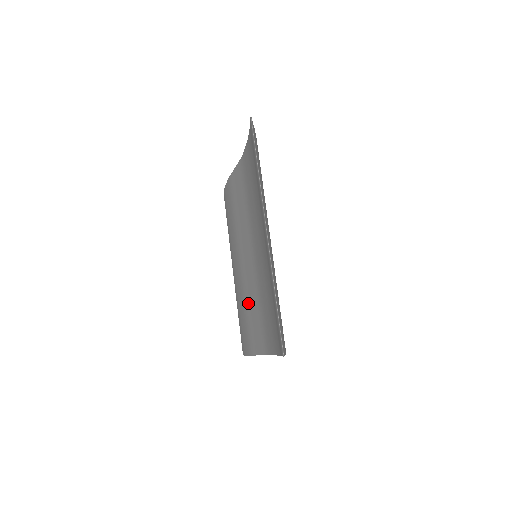
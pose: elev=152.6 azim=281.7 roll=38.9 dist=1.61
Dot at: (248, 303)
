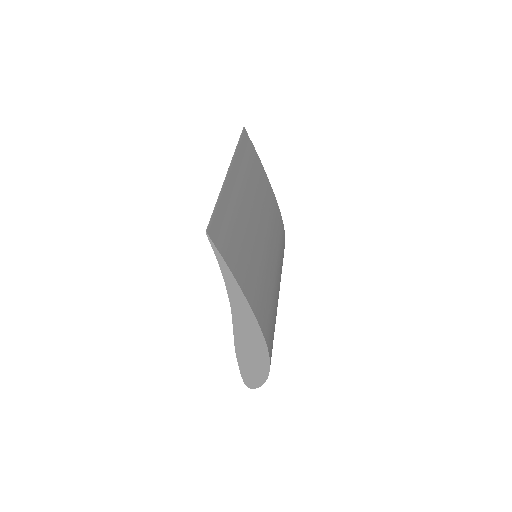
Dot at: occluded
